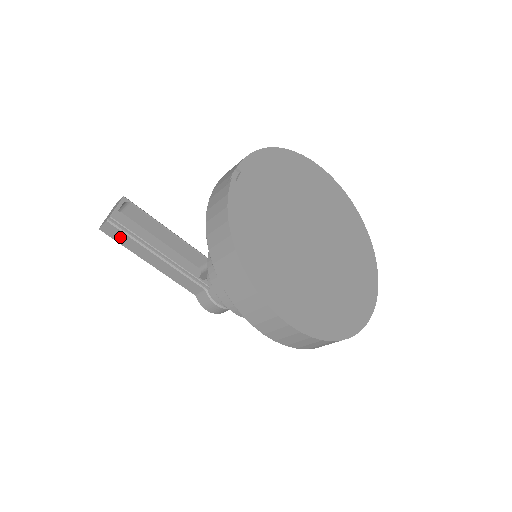
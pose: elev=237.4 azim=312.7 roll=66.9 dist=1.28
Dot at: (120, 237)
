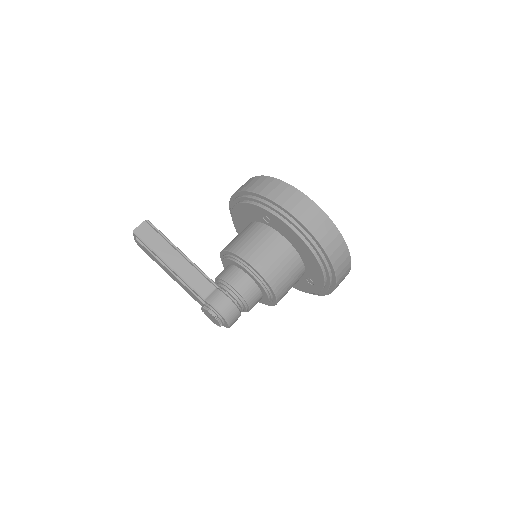
Dot at: (150, 237)
